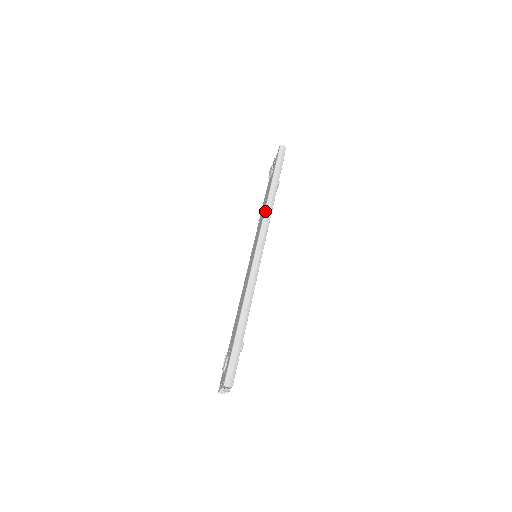
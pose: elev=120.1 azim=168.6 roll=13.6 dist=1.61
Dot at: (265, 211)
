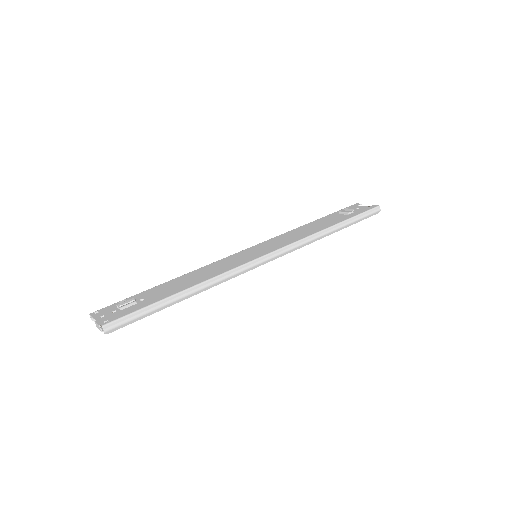
Dot at: (308, 237)
